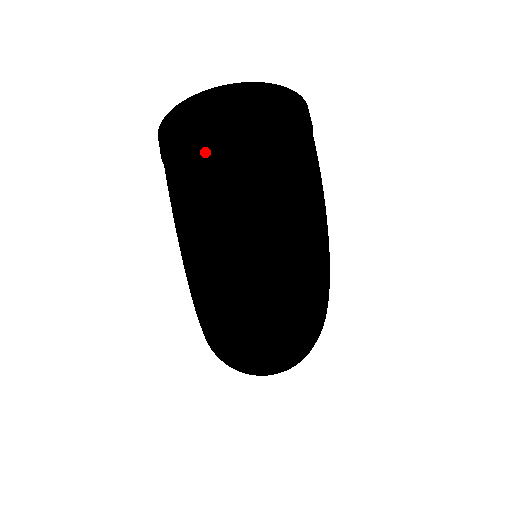
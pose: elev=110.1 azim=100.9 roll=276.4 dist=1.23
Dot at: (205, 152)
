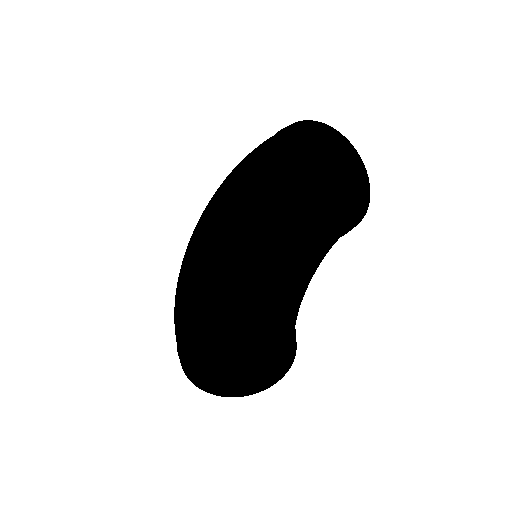
Dot at: (268, 140)
